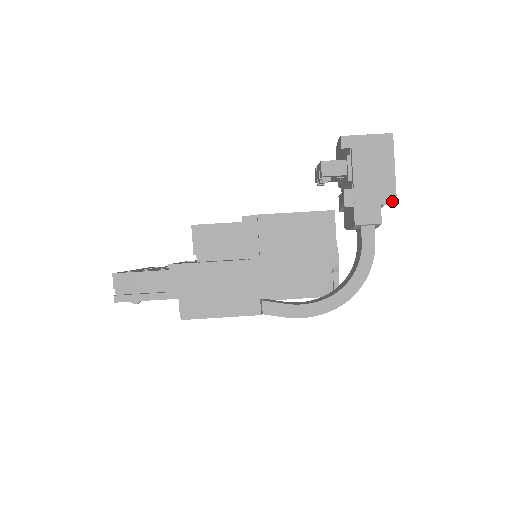
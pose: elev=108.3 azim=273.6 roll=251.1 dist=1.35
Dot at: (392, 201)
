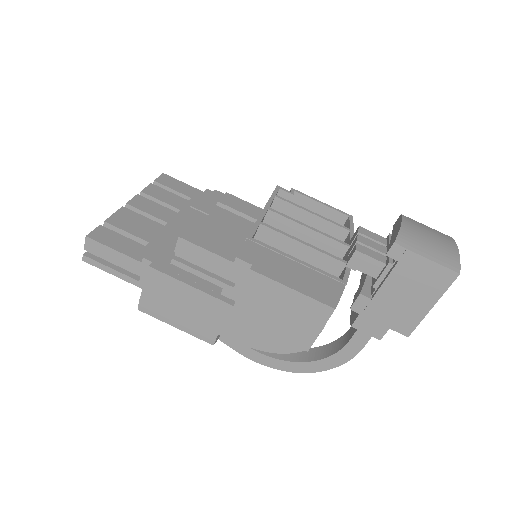
Dot at: (405, 332)
